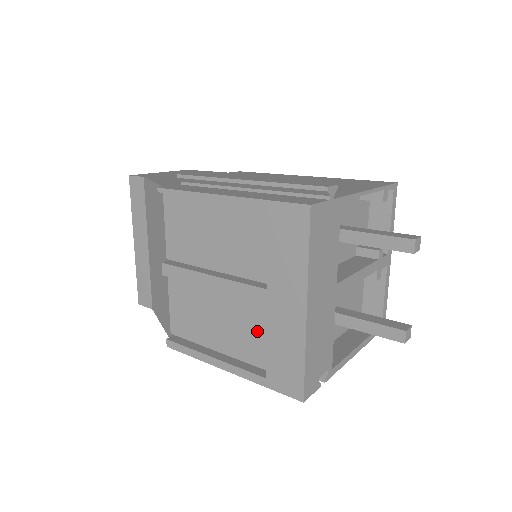
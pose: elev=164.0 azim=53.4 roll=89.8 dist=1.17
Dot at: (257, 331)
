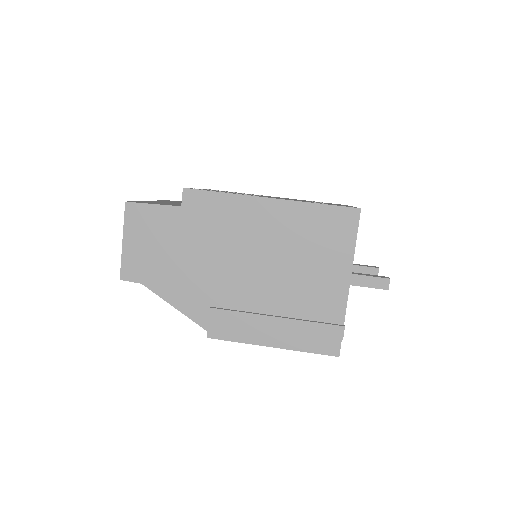
Dot at: occluded
